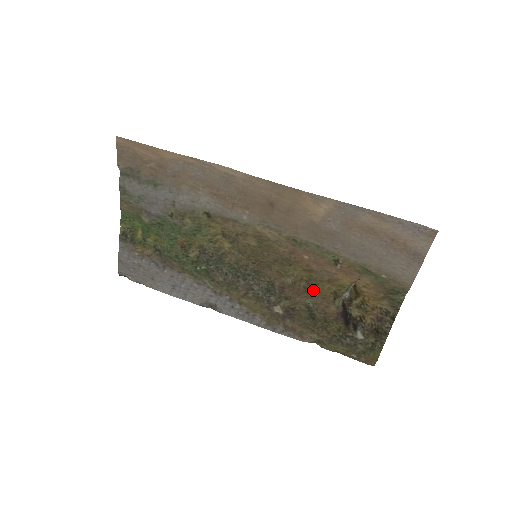
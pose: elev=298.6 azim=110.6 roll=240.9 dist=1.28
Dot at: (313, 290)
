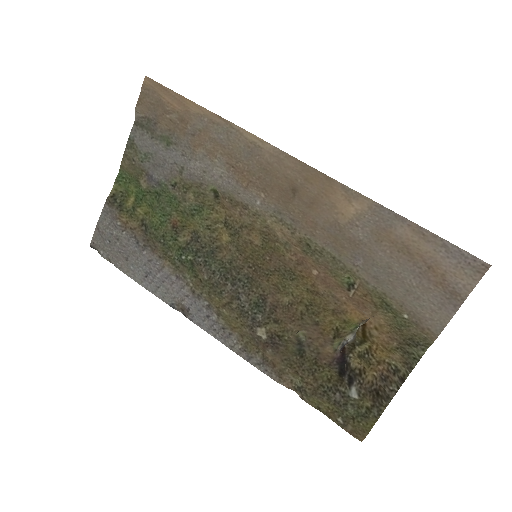
Dot at: (311, 319)
